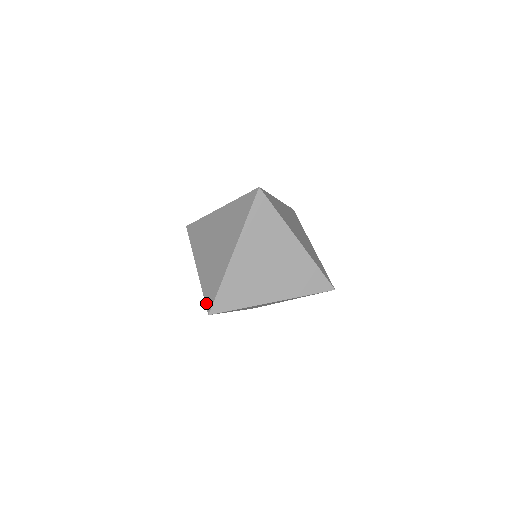
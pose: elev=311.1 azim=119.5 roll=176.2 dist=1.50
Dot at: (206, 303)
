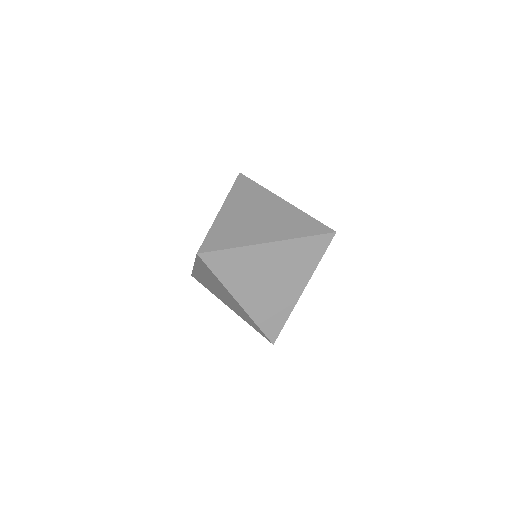
Dot at: occluded
